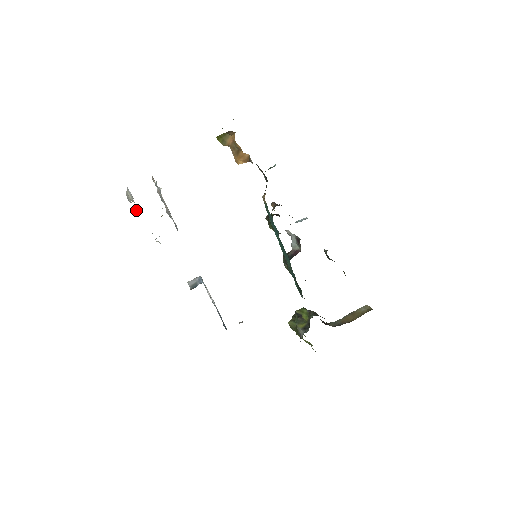
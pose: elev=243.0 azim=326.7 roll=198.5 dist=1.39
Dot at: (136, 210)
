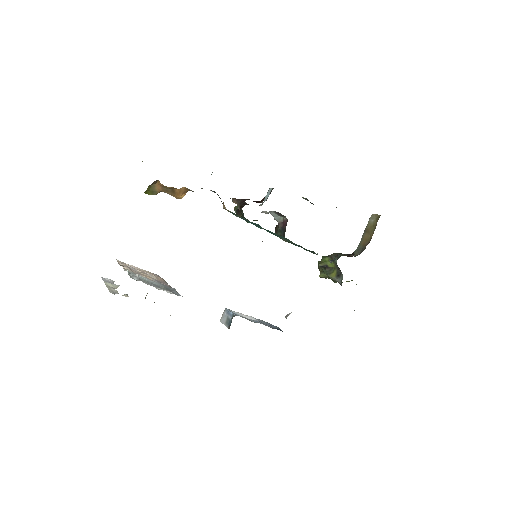
Dot at: (128, 296)
